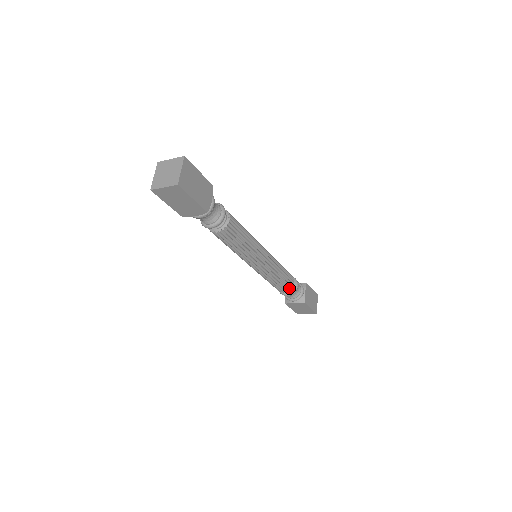
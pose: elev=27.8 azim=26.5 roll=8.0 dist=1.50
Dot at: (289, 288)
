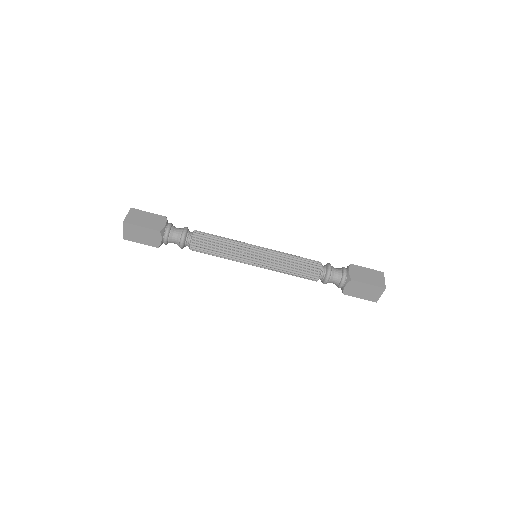
Dot at: (318, 272)
